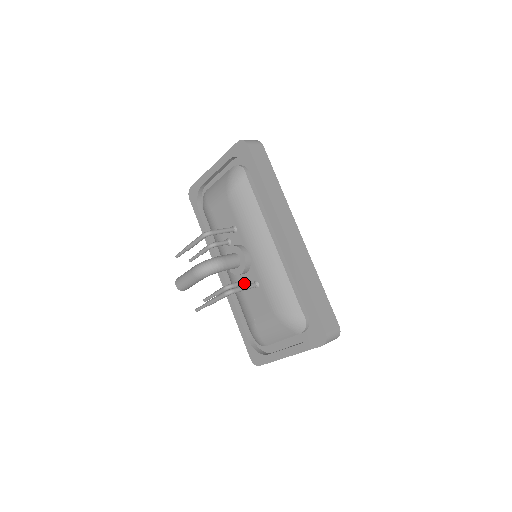
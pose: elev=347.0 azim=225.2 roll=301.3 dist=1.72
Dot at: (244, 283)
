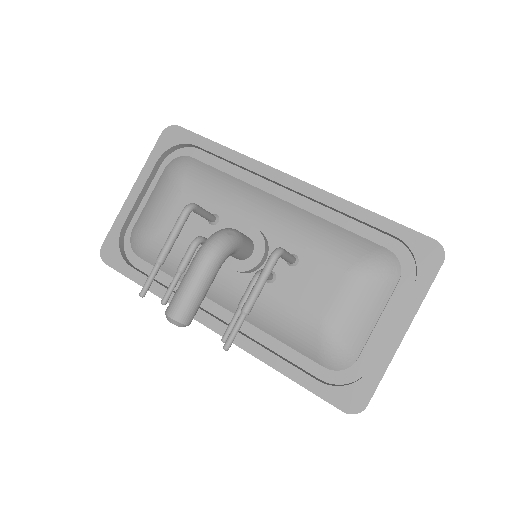
Dot at: (272, 274)
